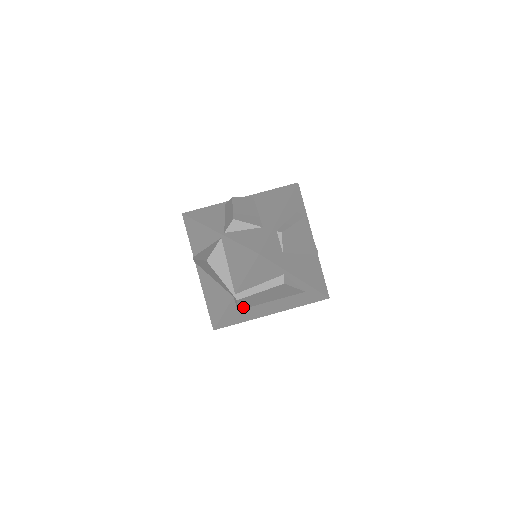
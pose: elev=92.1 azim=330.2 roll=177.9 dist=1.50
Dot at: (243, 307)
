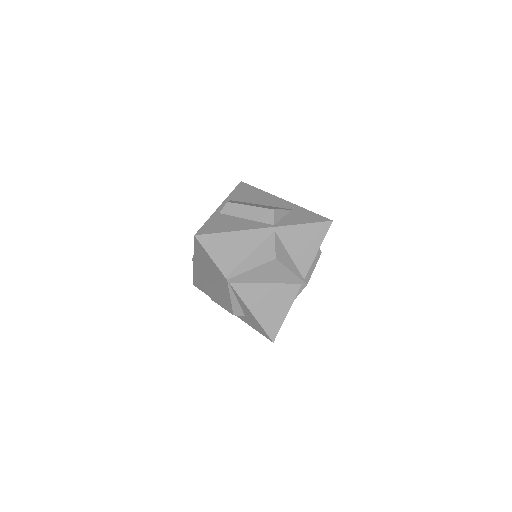
Dot at: occluded
